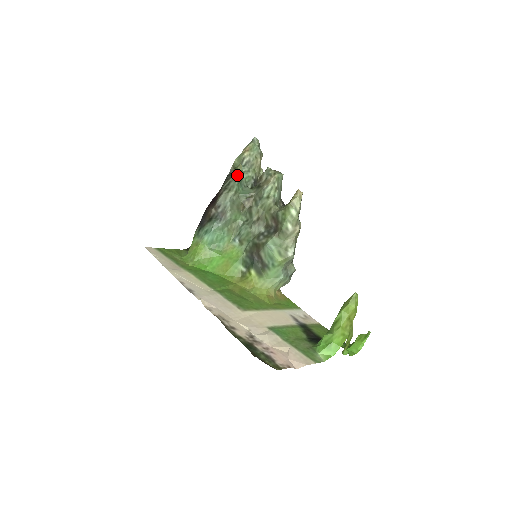
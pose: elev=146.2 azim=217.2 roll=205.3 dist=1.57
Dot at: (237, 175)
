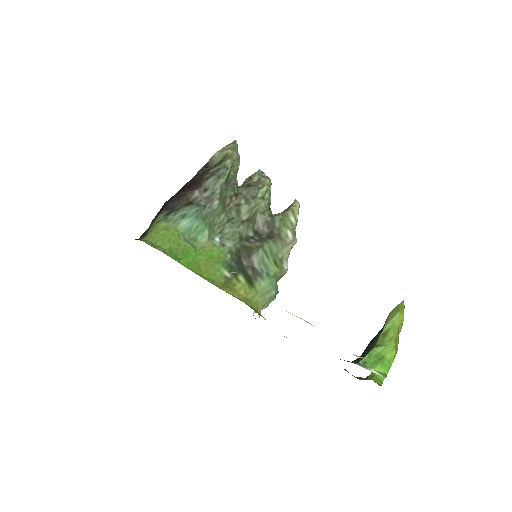
Dot at: (229, 164)
